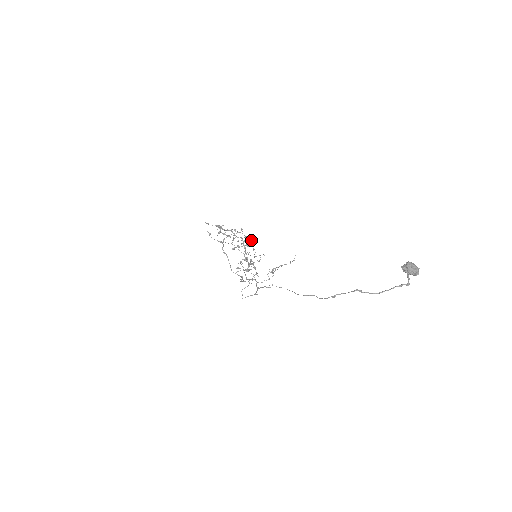
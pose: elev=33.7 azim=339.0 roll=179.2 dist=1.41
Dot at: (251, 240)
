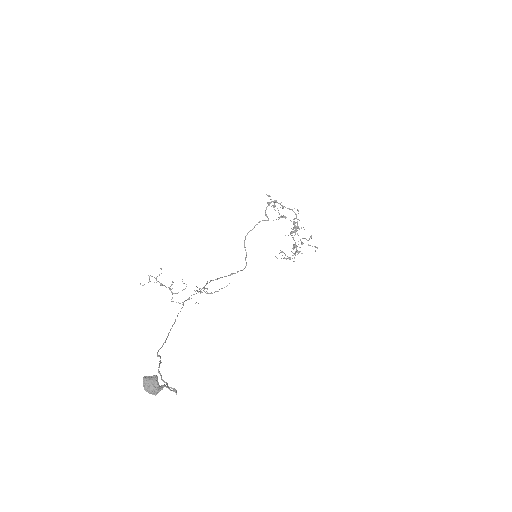
Dot at: (296, 230)
